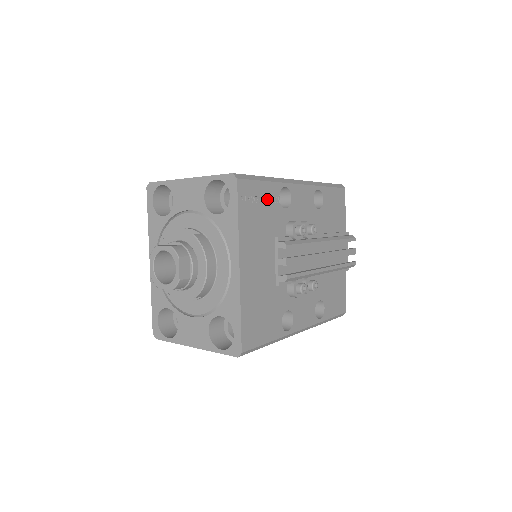
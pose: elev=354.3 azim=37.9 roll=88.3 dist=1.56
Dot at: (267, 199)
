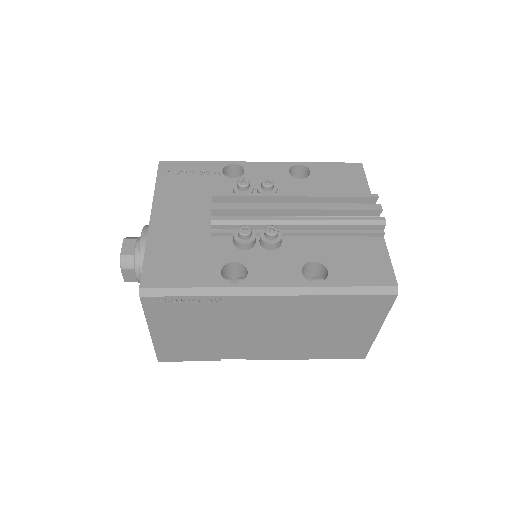
Dot at: (202, 172)
